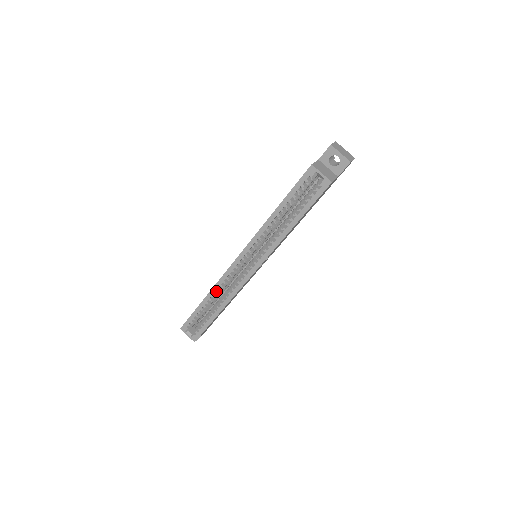
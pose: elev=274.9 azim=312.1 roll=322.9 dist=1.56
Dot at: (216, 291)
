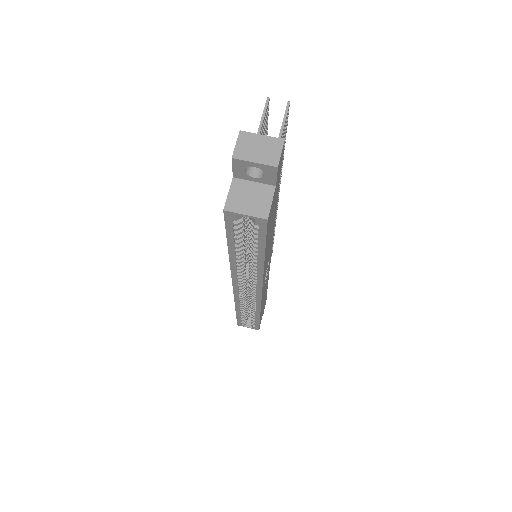
Dot at: (240, 305)
